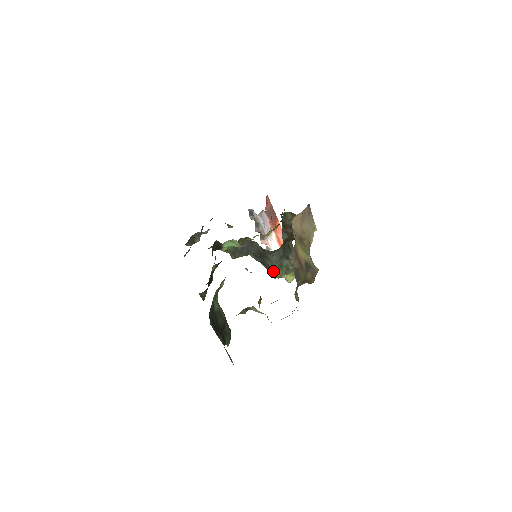
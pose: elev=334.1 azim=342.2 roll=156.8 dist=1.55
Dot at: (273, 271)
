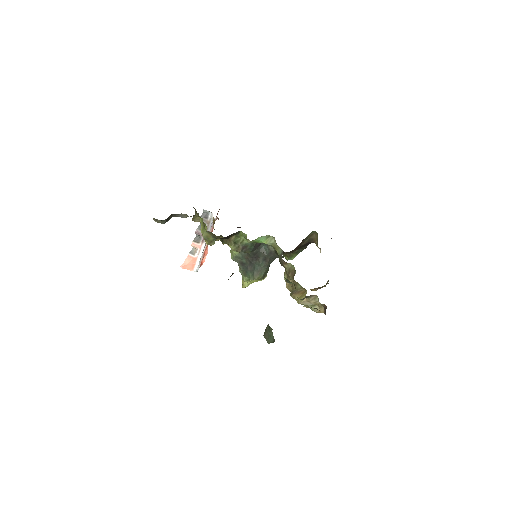
Dot at: (260, 273)
